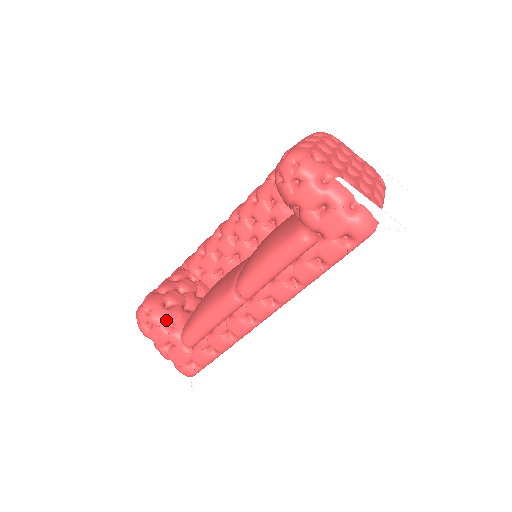
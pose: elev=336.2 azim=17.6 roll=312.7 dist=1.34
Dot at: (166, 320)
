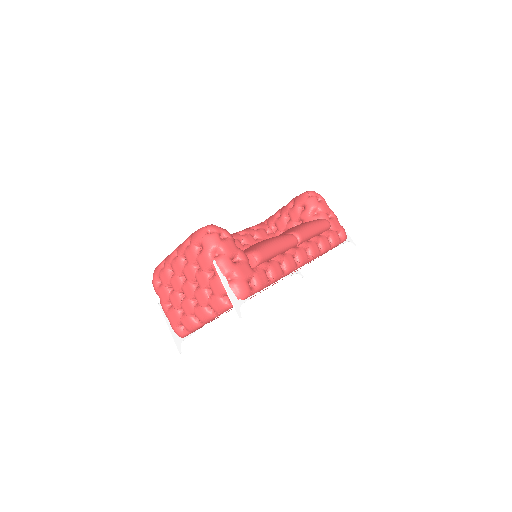
Dot at: occluded
